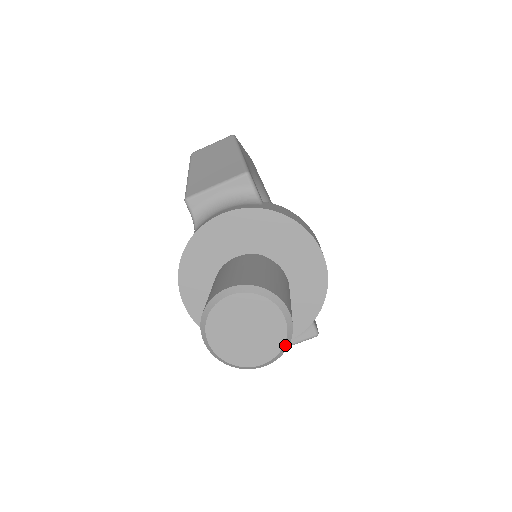
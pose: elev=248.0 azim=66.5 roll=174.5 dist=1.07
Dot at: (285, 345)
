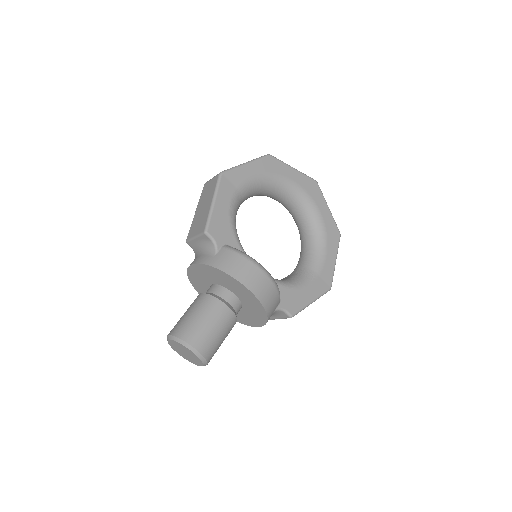
Dot at: (204, 363)
